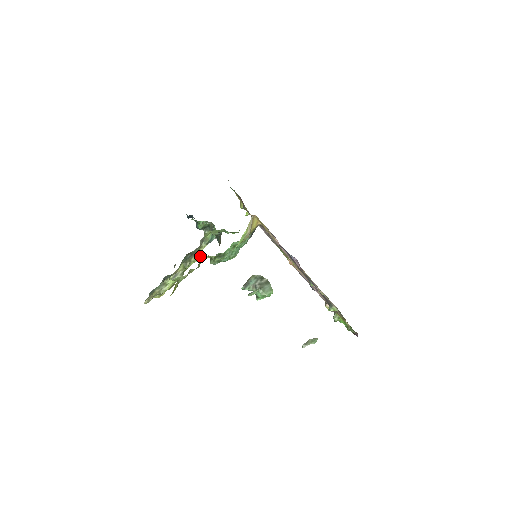
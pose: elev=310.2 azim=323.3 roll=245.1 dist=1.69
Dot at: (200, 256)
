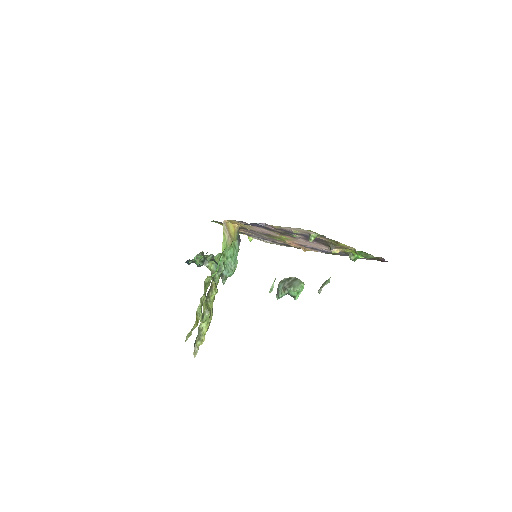
Dot at: (214, 288)
